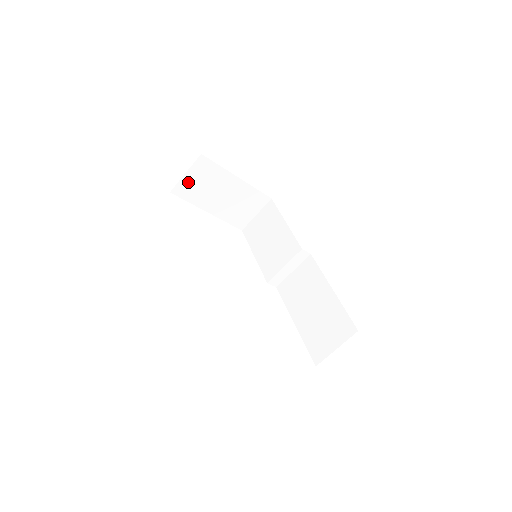
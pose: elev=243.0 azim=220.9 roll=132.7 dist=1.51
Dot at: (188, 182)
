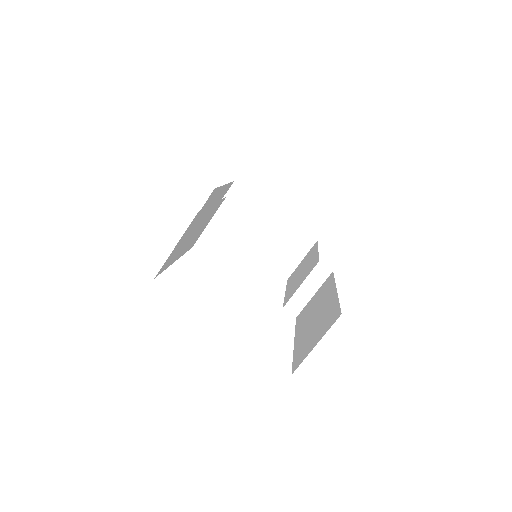
Dot at: (224, 212)
